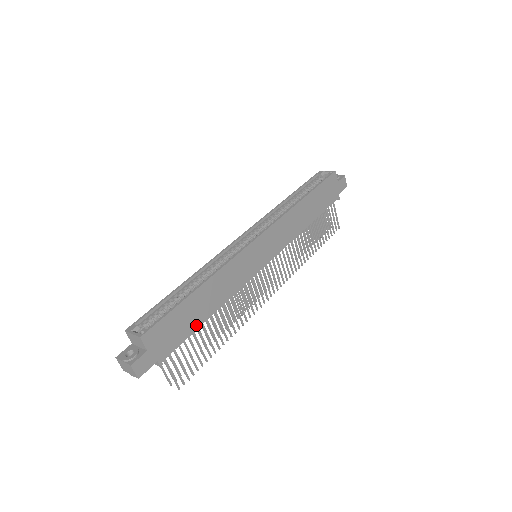
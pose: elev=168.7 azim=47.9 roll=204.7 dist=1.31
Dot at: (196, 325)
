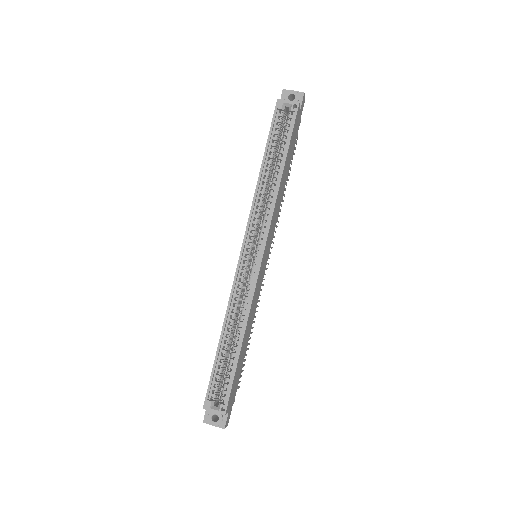
Dot at: (243, 358)
